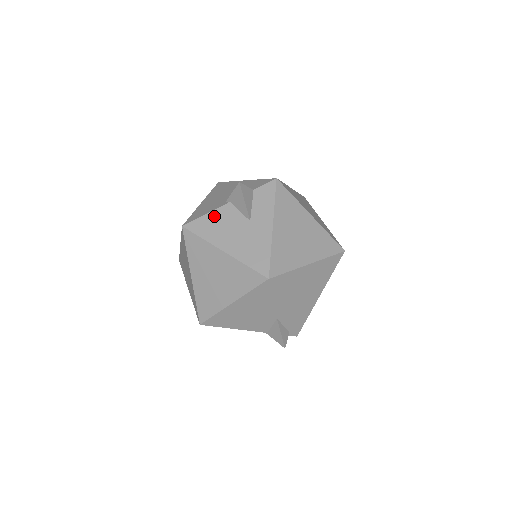
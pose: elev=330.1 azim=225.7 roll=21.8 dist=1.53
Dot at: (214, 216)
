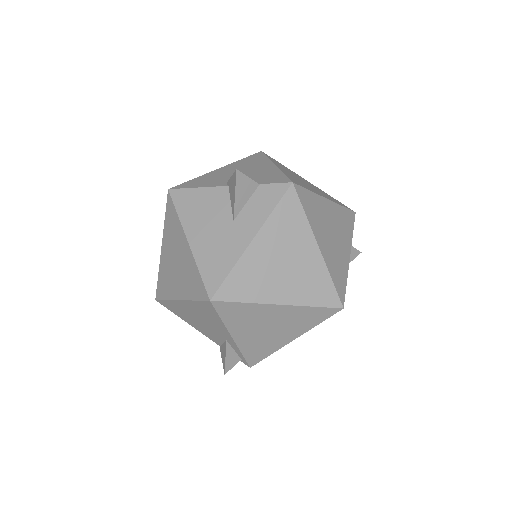
Dot at: (203, 194)
